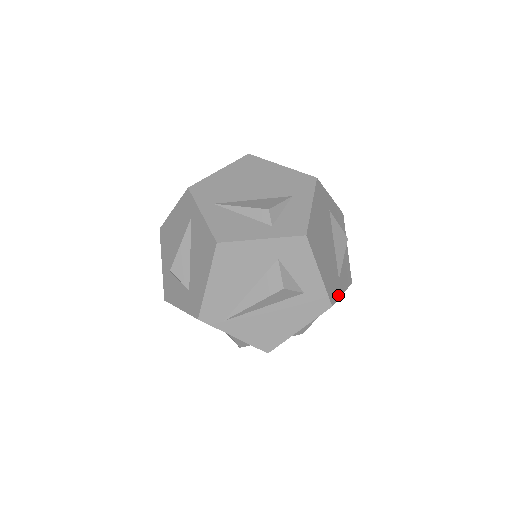
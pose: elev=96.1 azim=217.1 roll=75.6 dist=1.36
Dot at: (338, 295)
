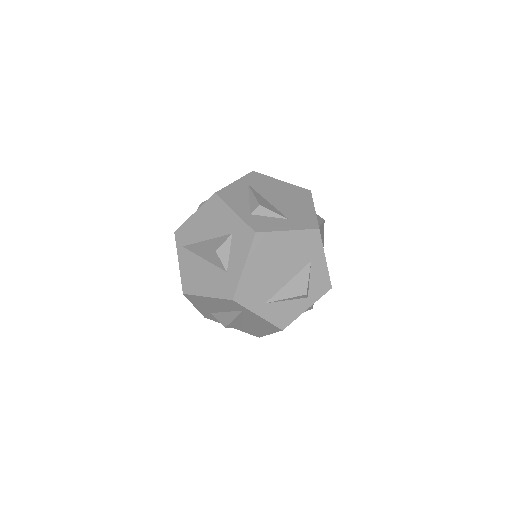
Dot at: (251, 307)
